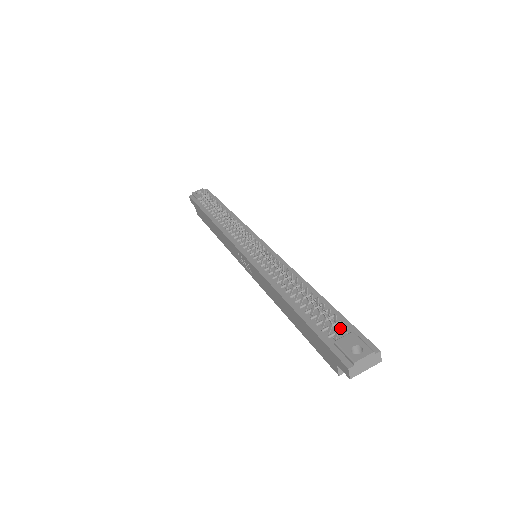
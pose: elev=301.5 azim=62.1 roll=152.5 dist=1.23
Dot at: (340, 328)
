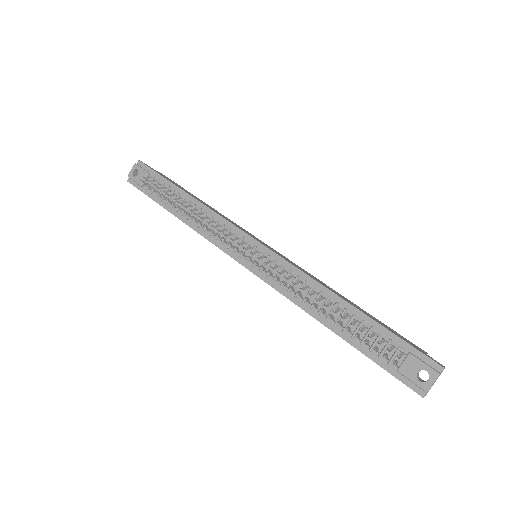
Dot at: (394, 349)
